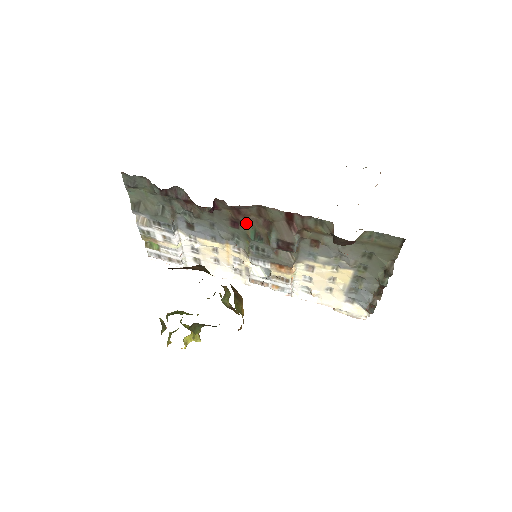
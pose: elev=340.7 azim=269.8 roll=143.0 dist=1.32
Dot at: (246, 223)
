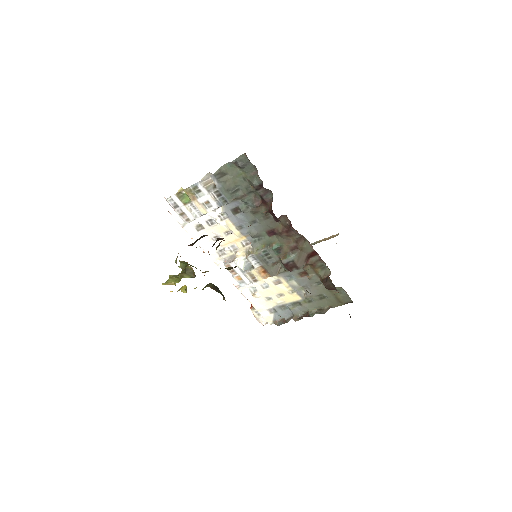
Dot at: (281, 238)
